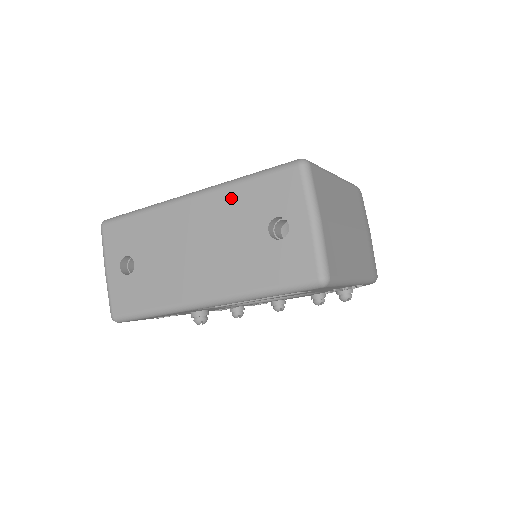
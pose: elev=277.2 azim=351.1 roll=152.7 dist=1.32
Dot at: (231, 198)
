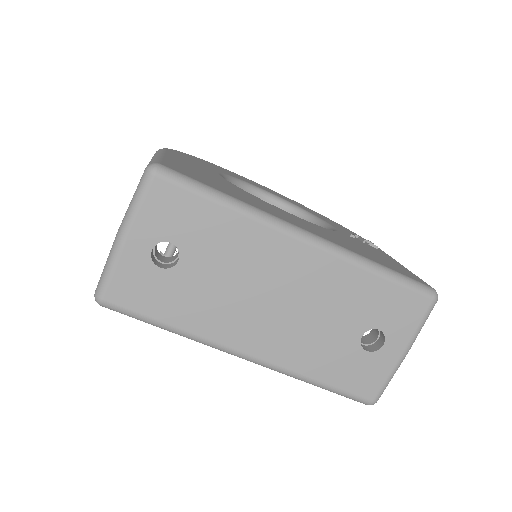
Dot at: (351, 279)
